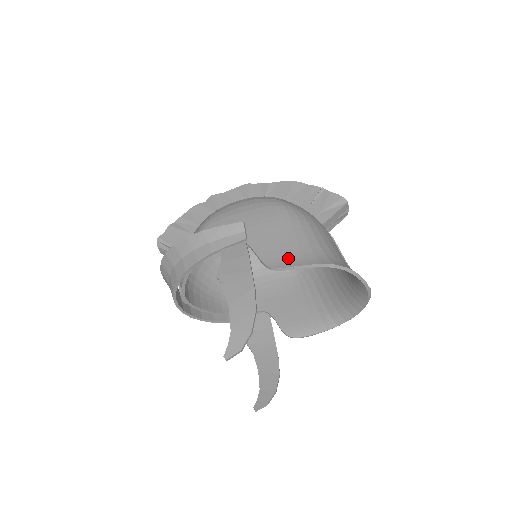
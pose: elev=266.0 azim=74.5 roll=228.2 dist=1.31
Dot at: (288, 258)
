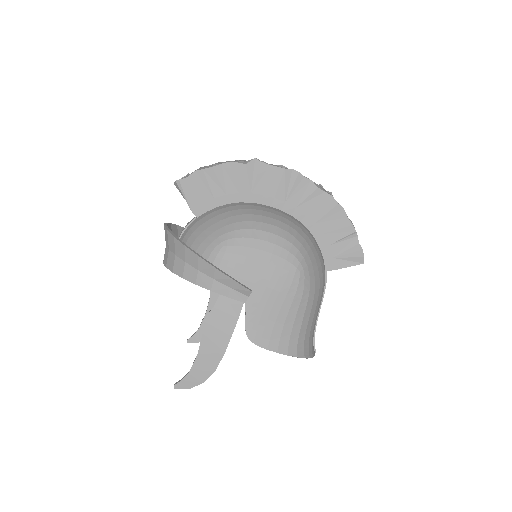
Dot at: (267, 337)
